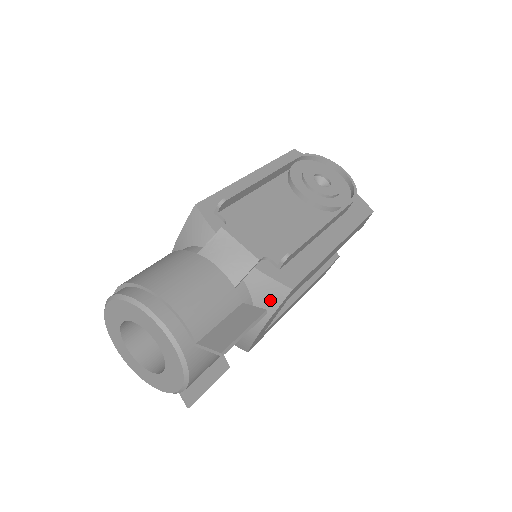
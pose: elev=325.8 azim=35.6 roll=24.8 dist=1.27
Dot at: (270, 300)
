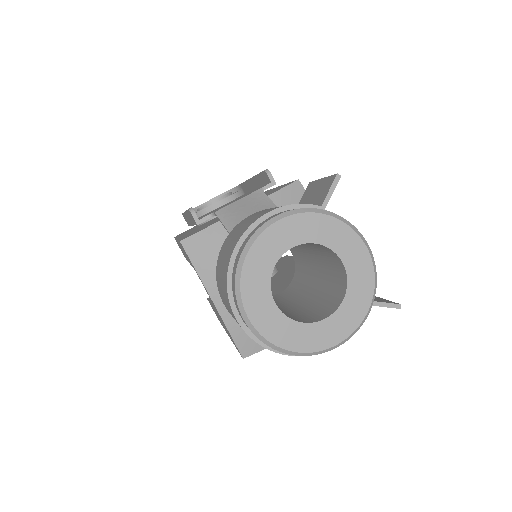
Dot at: occluded
